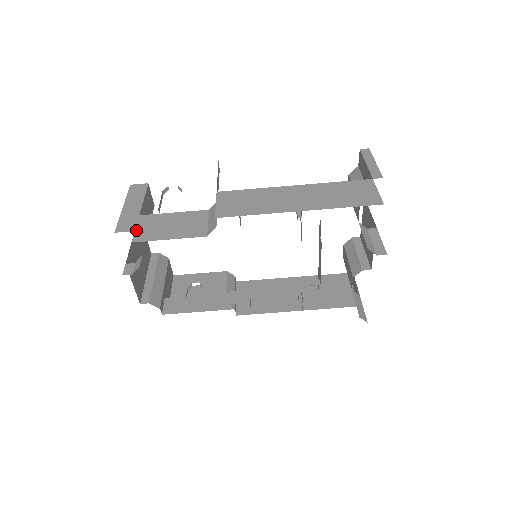
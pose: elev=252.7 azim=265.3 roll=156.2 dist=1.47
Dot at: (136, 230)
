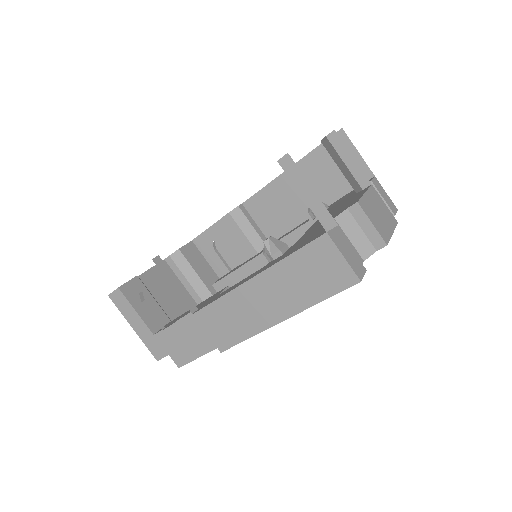
Dot at: (168, 354)
